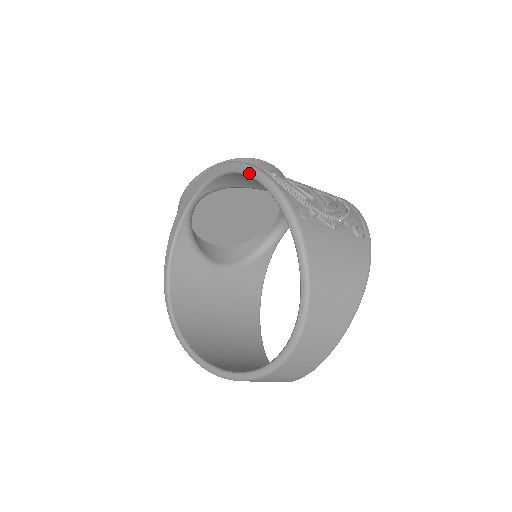
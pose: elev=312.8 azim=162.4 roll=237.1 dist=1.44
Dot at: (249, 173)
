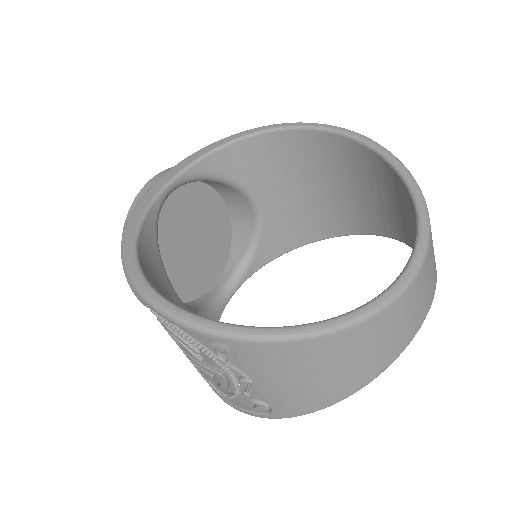
Dot at: (284, 125)
